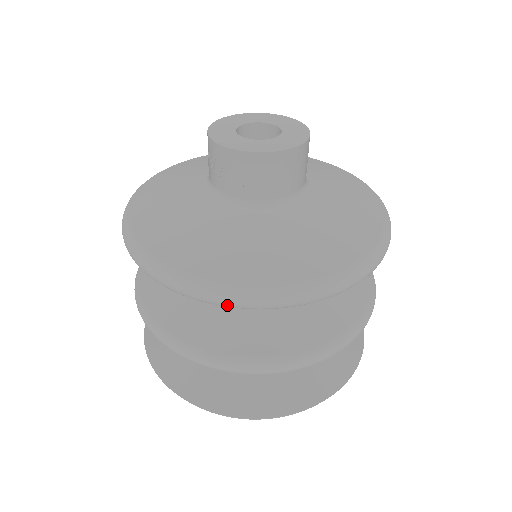
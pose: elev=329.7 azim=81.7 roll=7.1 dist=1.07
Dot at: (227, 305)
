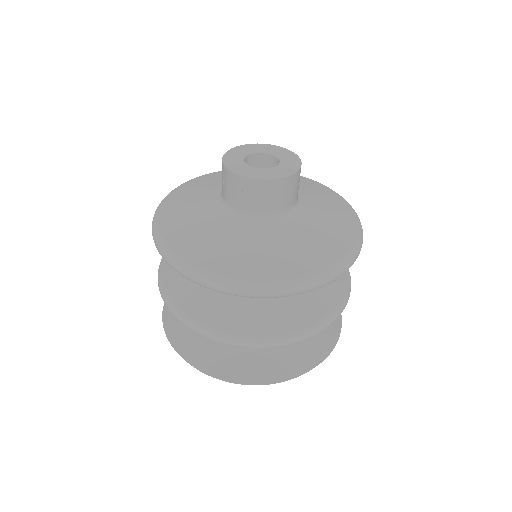
Dot at: (231, 293)
